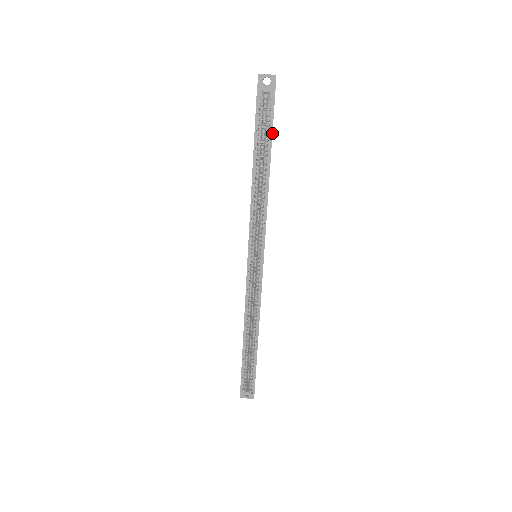
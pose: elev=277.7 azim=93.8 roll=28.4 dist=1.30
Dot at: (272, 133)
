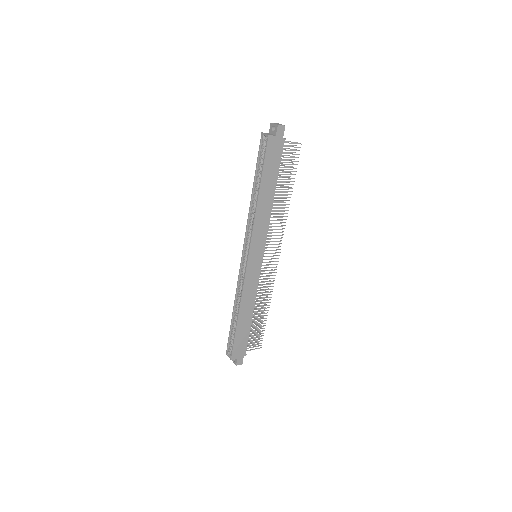
Dot at: (263, 165)
